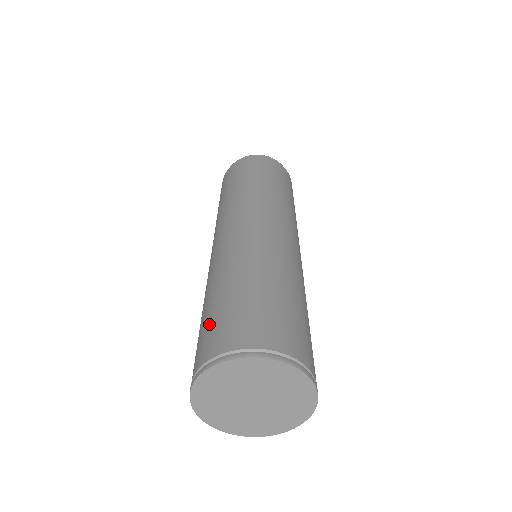
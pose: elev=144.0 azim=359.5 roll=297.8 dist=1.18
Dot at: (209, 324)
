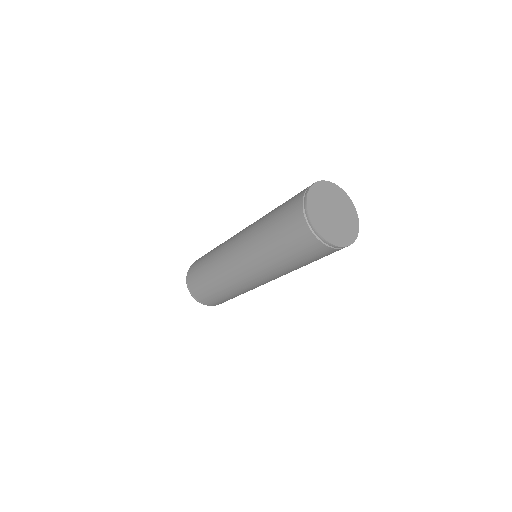
Dot at: occluded
